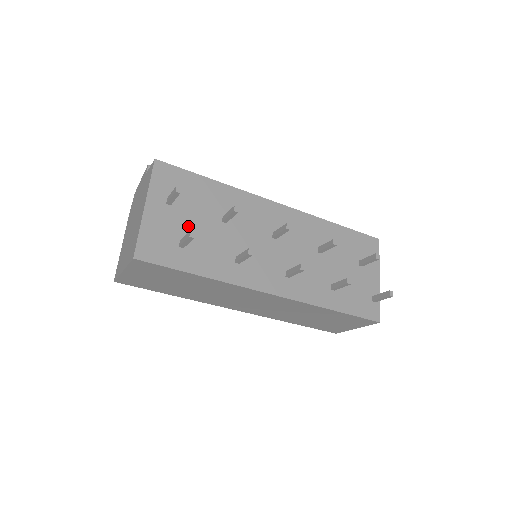
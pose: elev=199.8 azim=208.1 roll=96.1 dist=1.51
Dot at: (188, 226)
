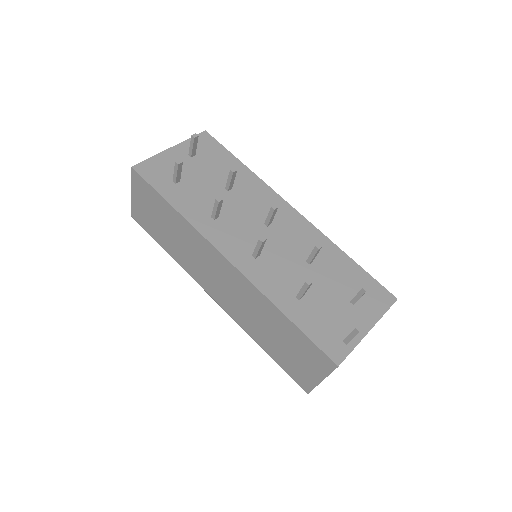
Dot at: (193, 175)
